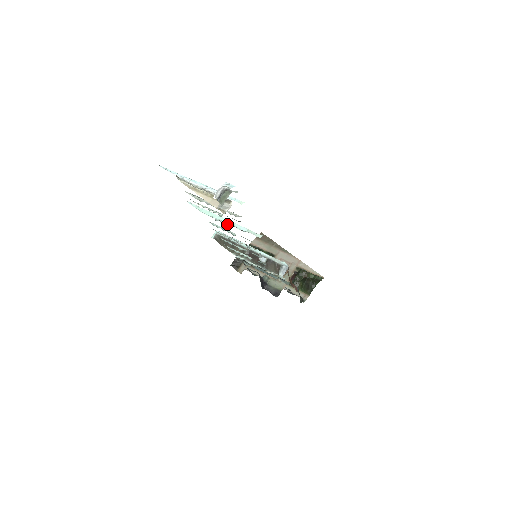
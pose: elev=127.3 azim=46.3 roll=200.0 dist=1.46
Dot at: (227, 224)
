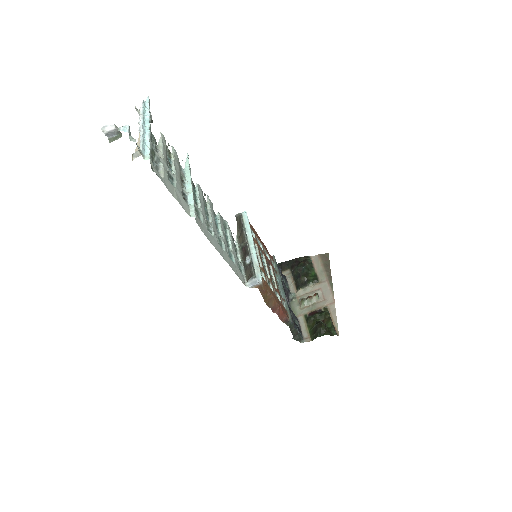
Dot at: (186, 189)
